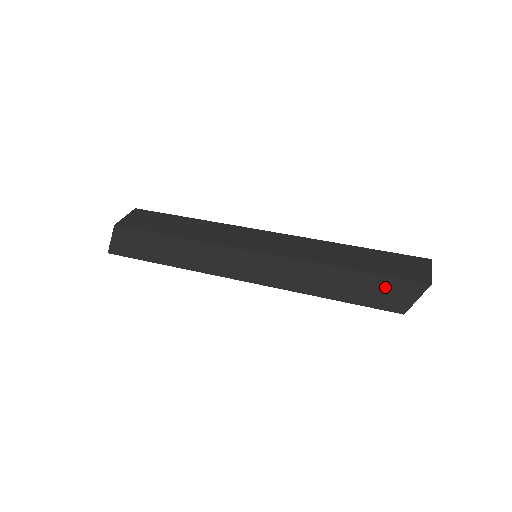
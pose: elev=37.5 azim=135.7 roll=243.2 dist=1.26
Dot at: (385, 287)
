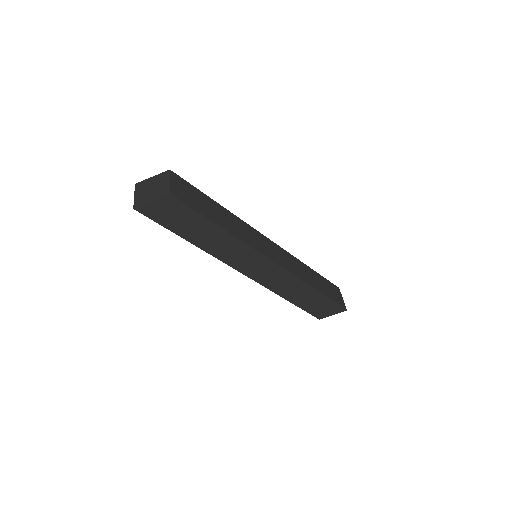
Dot at: (325, 305)
